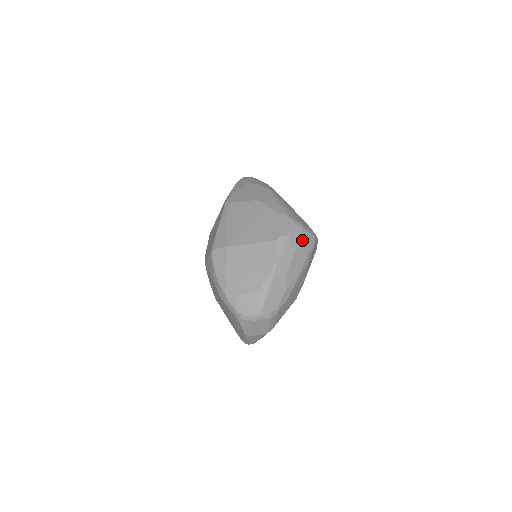
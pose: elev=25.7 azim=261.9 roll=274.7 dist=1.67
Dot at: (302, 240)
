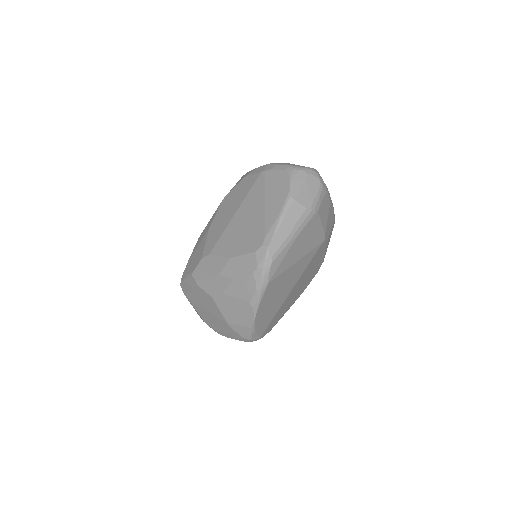
Dot at: occluded
